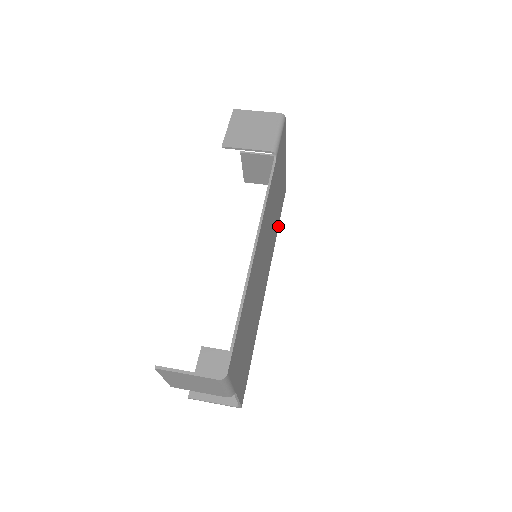
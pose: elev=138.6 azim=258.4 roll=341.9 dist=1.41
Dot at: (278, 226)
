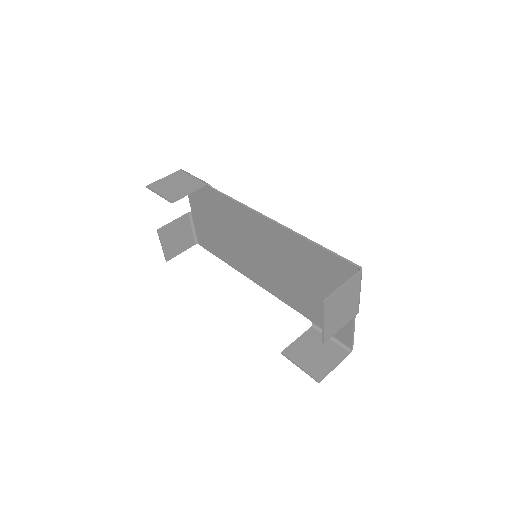
Dot at: (225, 261)
